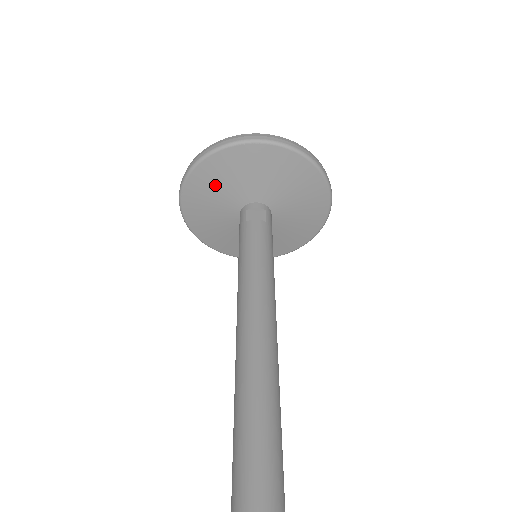
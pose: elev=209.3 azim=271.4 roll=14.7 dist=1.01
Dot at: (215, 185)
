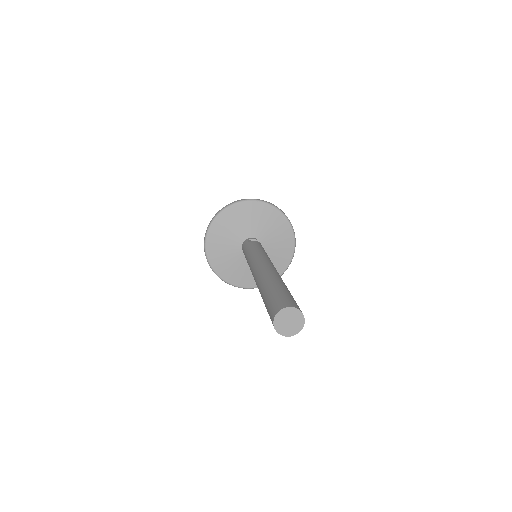
Dot at: (231, 224)
